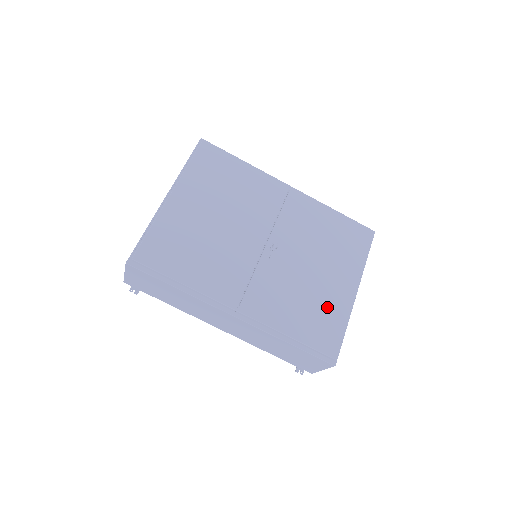
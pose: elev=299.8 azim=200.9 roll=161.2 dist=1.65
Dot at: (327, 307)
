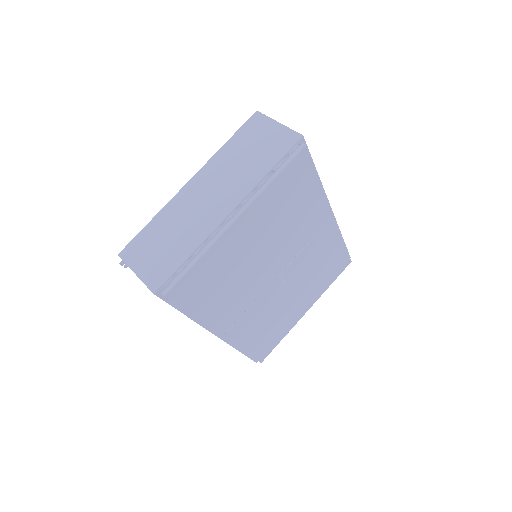
Dot at: (282, 326)
